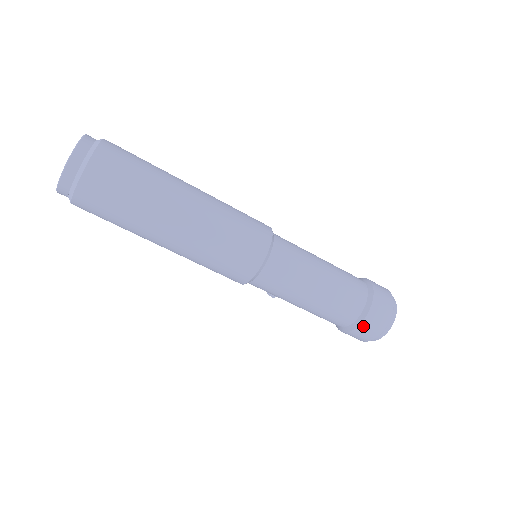
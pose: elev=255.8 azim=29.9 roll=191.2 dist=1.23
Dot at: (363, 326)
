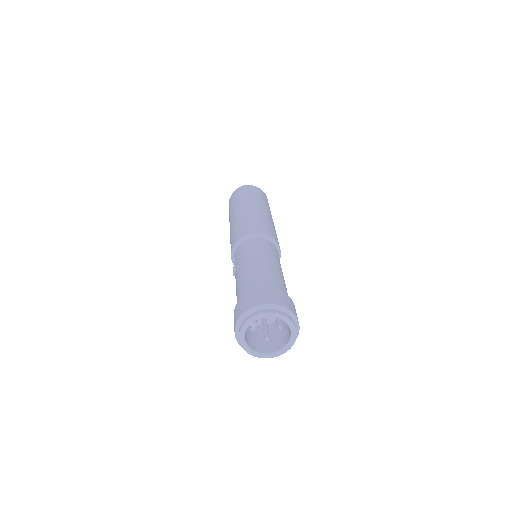
Dot at: (256, 292)
